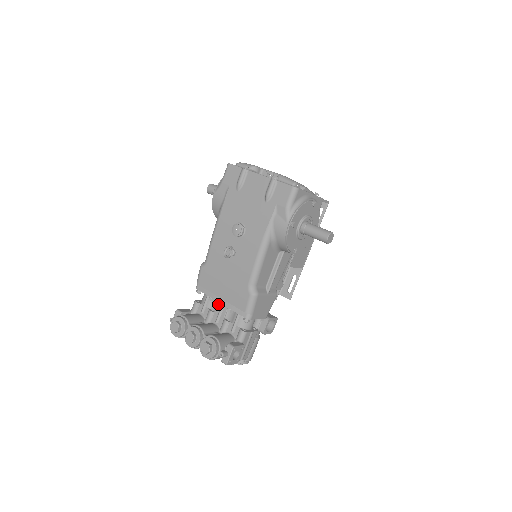
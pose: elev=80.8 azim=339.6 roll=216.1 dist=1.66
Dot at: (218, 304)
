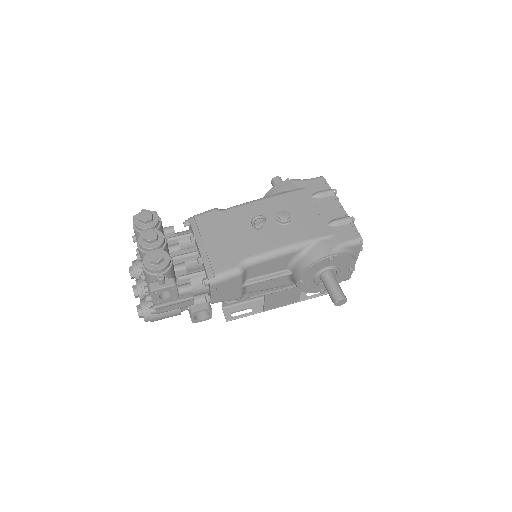
Dot at: (192, 248)
